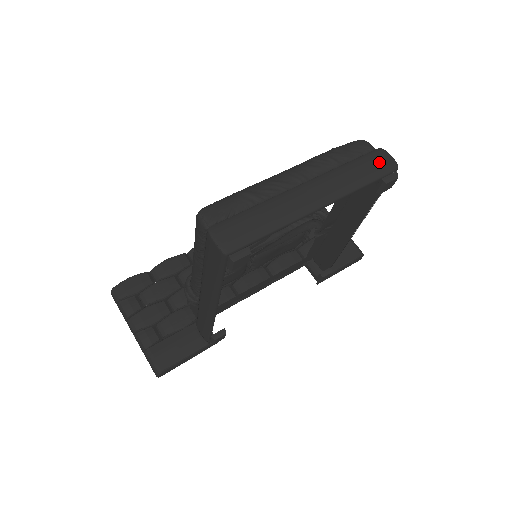
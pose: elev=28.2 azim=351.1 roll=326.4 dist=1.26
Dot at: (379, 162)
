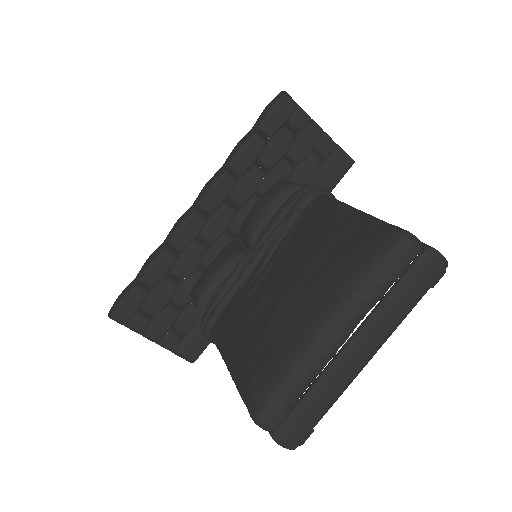
Dot at: (429, 274)
